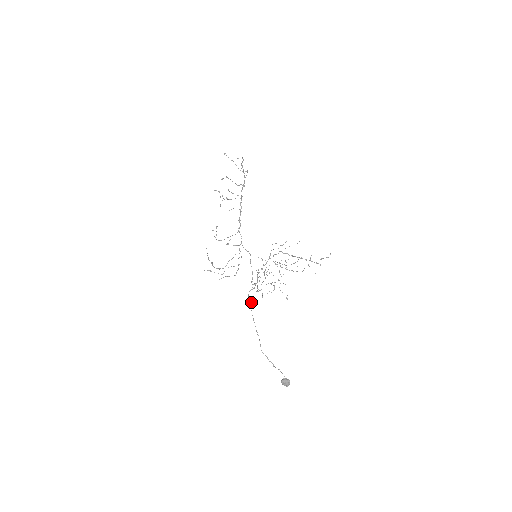
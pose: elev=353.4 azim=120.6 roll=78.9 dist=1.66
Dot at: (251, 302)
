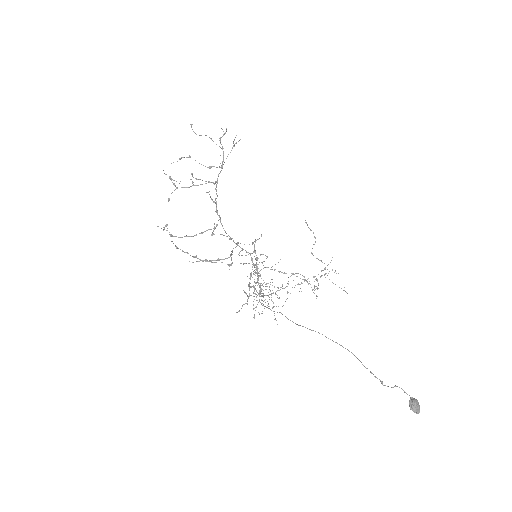
Dot at: (279, 312)
